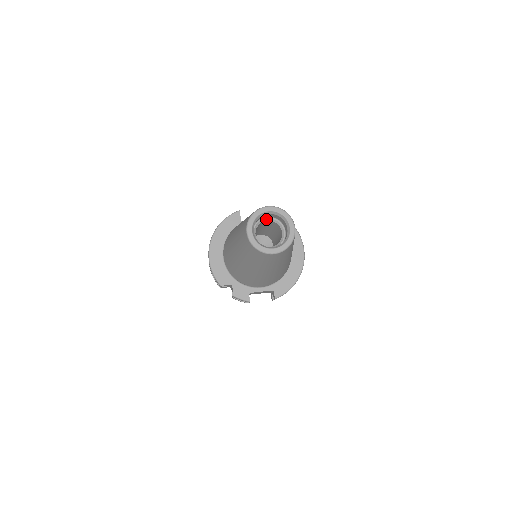
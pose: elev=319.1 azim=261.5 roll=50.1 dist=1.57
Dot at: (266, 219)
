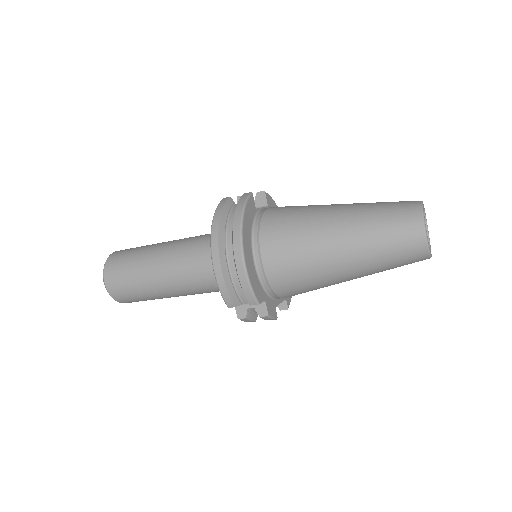
Dot at: occluded
